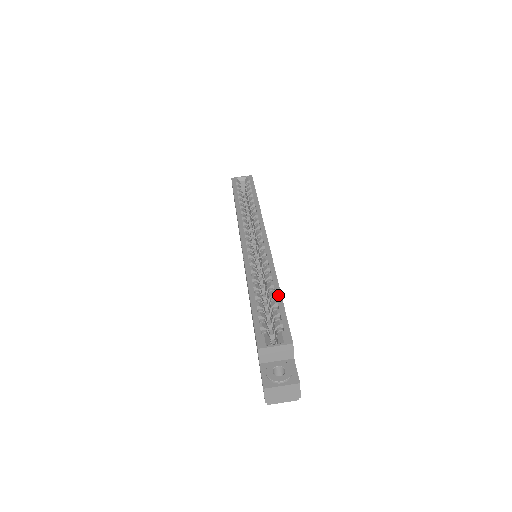
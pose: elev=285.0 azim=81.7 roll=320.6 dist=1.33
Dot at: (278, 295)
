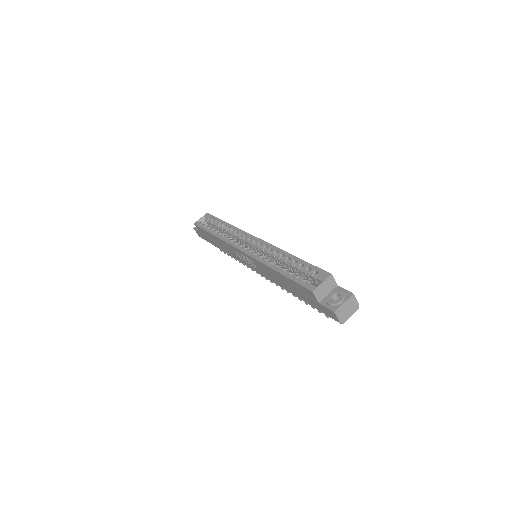
Dot at: (296, 259)
